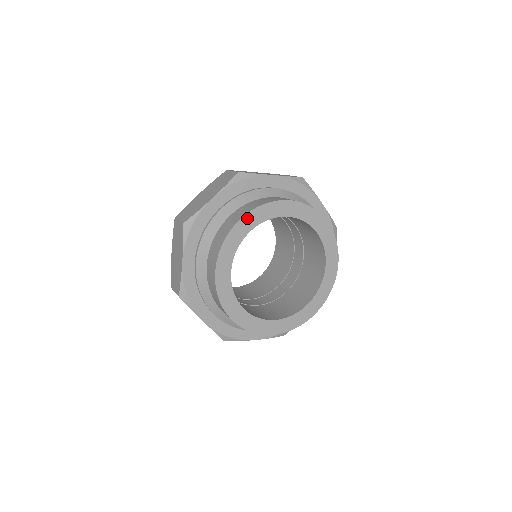
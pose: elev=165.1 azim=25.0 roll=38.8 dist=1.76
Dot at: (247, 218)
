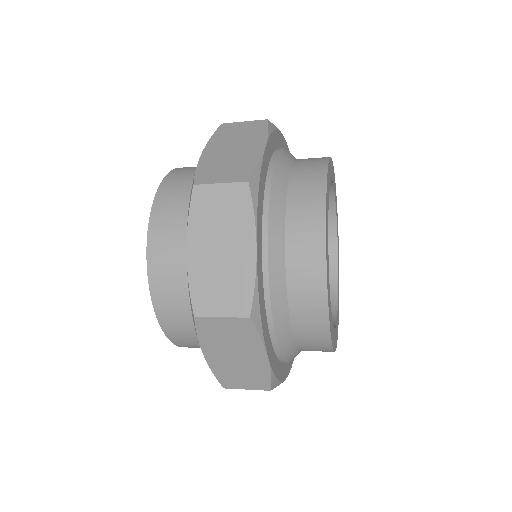
Dot at: (332, 167)
